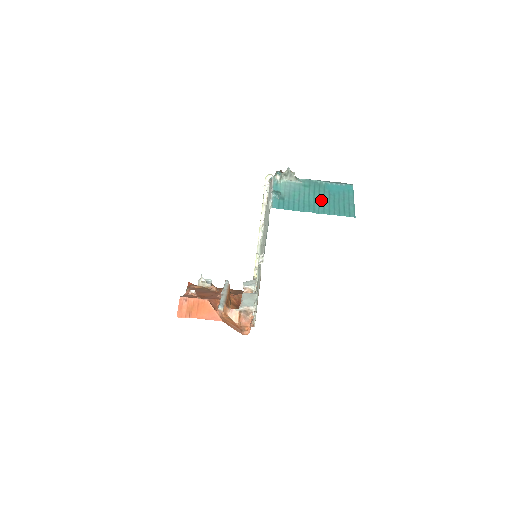
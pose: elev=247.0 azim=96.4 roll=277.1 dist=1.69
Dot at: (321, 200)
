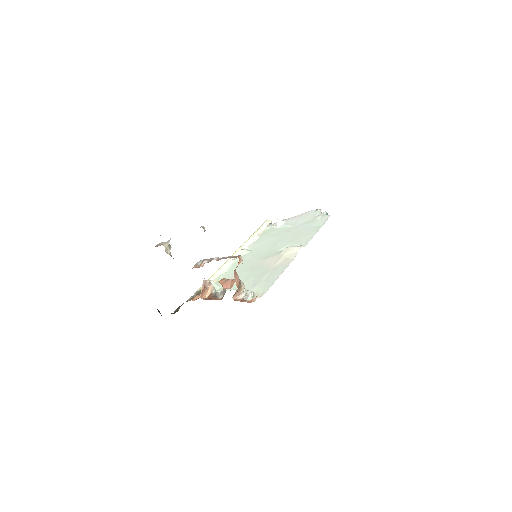
Dot at: occluded
